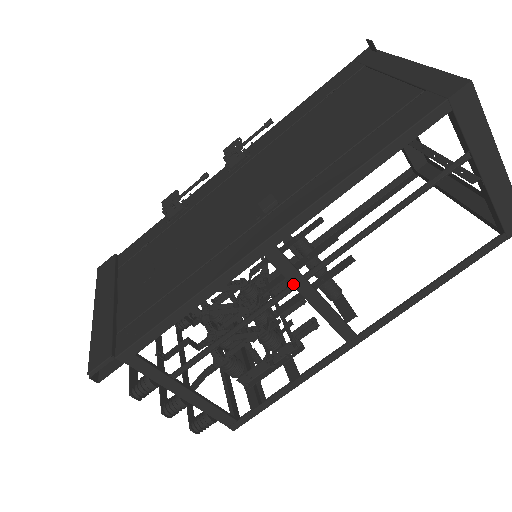
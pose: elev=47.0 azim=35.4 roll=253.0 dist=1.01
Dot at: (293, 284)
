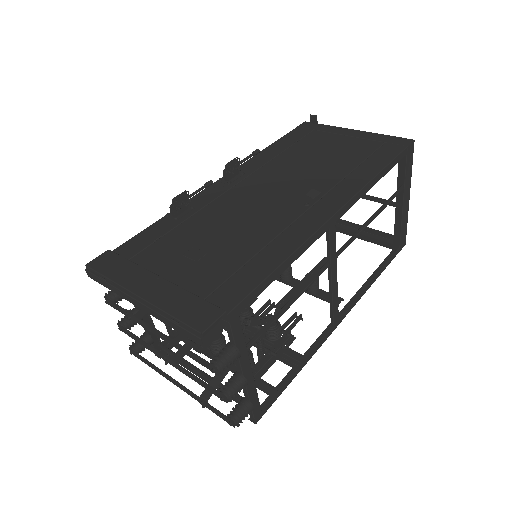
Dot at: (331, 259)
